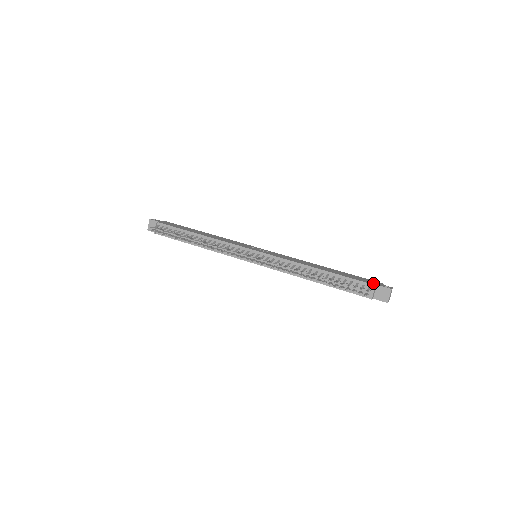
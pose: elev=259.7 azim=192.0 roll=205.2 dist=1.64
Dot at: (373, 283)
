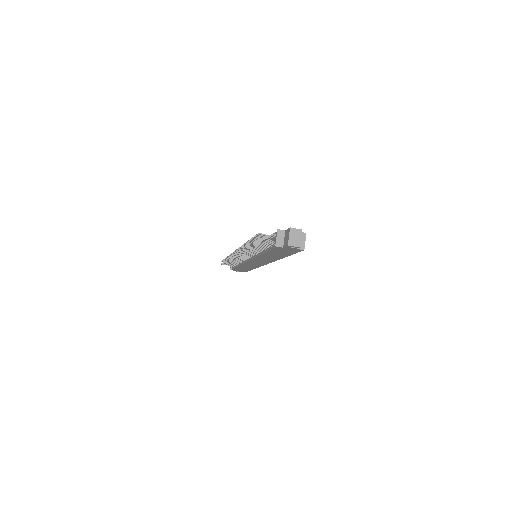
Dot at: (285, 231)
